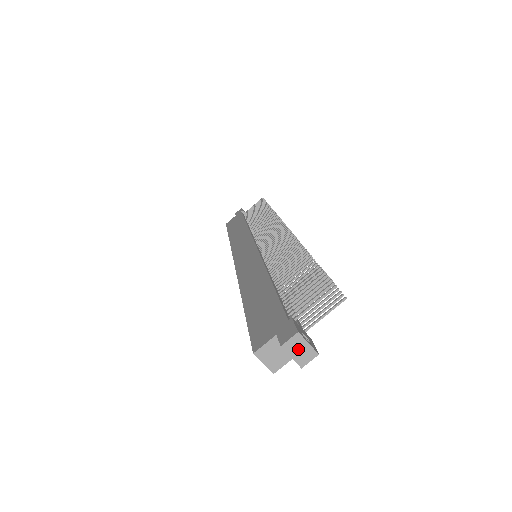
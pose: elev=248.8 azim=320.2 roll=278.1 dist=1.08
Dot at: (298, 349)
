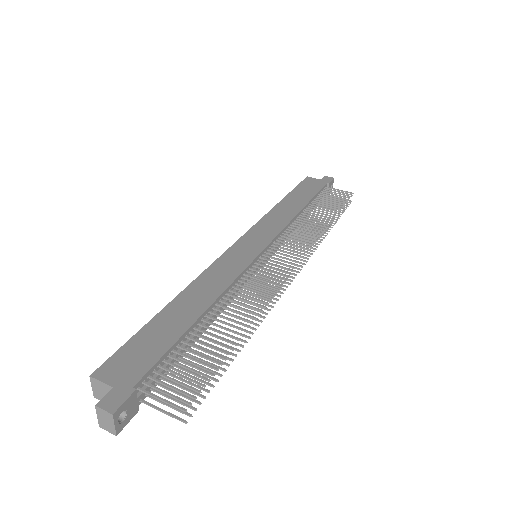
Dot at: (105, 419)
